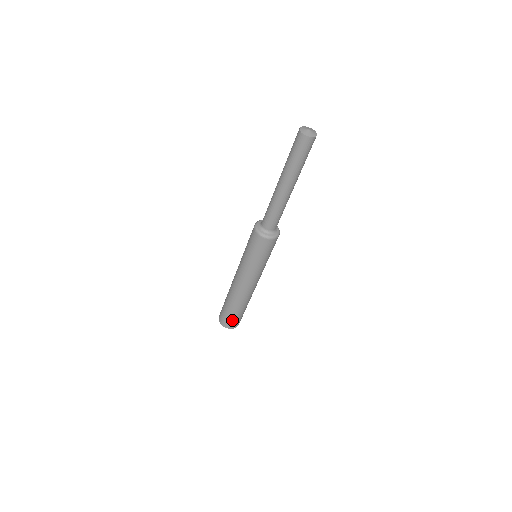
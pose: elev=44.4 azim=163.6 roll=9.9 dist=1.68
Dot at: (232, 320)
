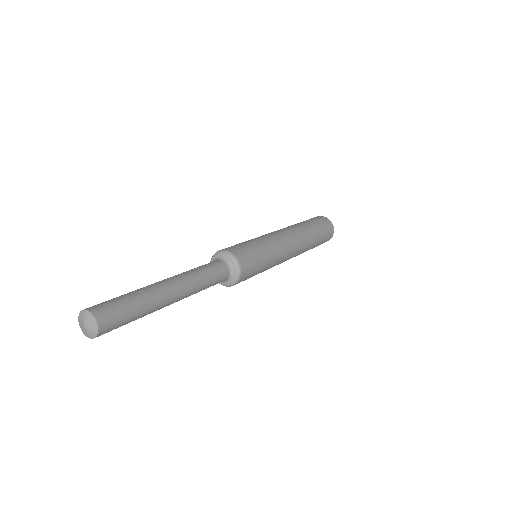
Dot at: occluded
